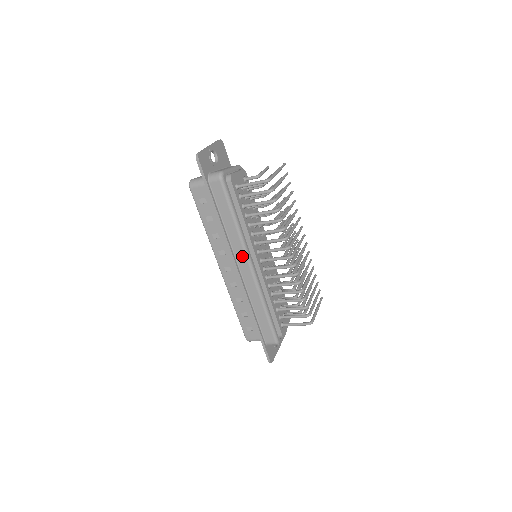
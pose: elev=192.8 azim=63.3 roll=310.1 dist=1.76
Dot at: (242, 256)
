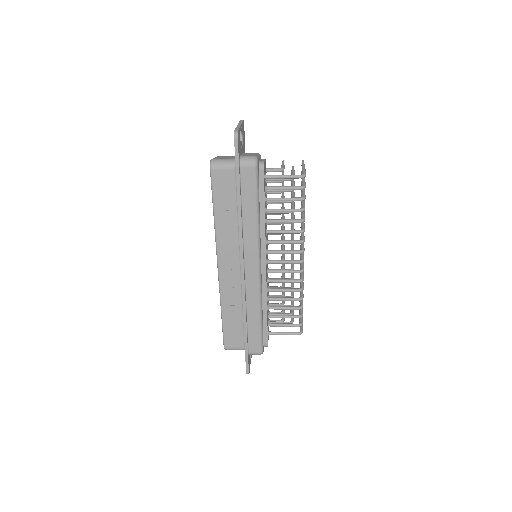
Dot at: (253, 255)
